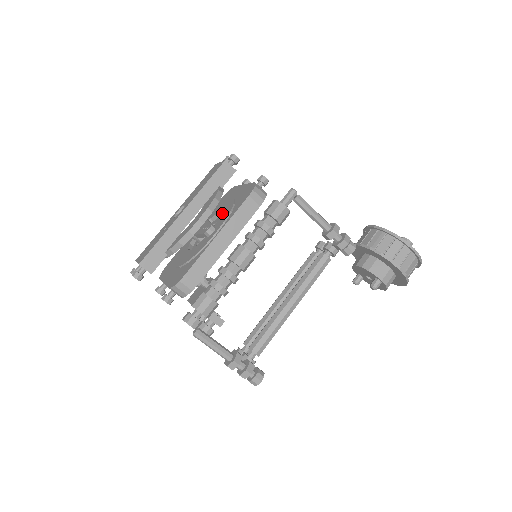
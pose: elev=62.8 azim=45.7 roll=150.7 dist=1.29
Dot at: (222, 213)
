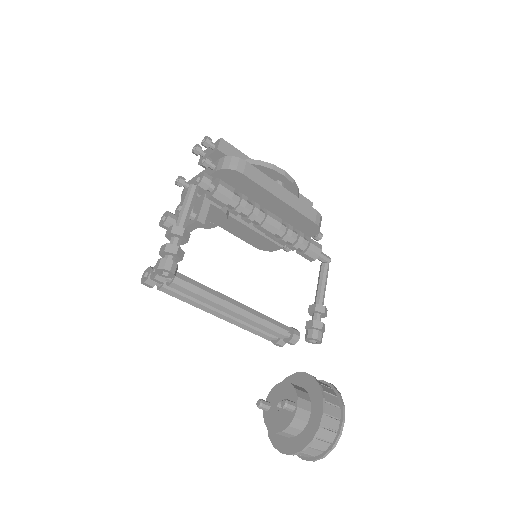
Dot at: occluded
